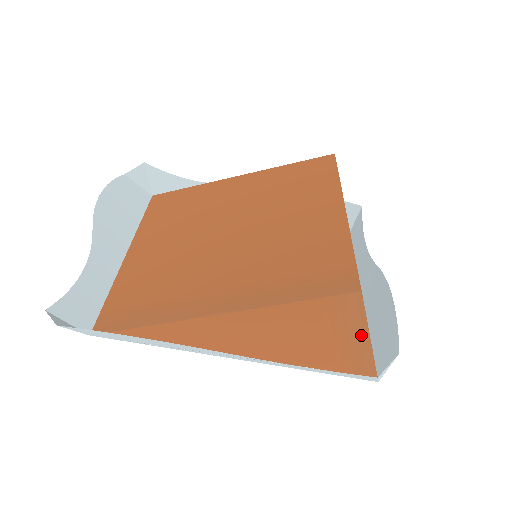
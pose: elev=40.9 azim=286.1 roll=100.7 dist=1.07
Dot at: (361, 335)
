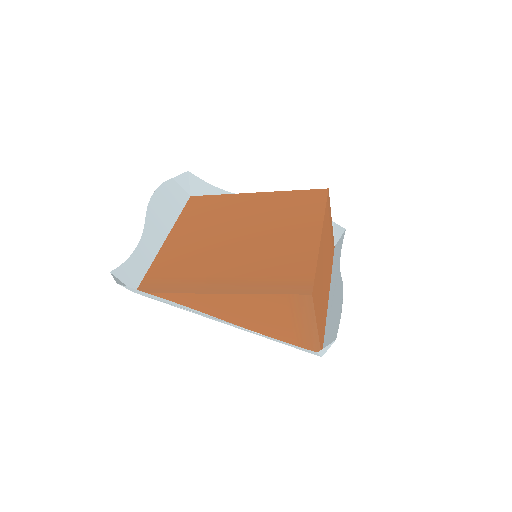
Dot at: (311, 323)
